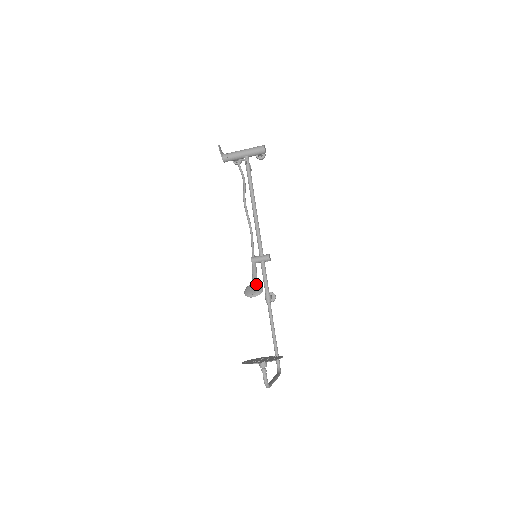
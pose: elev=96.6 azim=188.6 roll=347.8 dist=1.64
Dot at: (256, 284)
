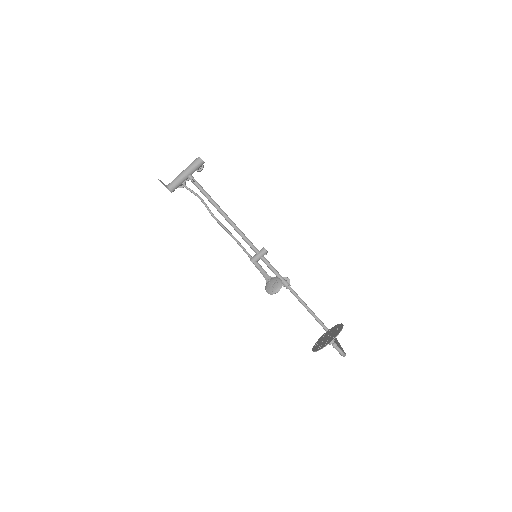
Dot at: (272, 279)
